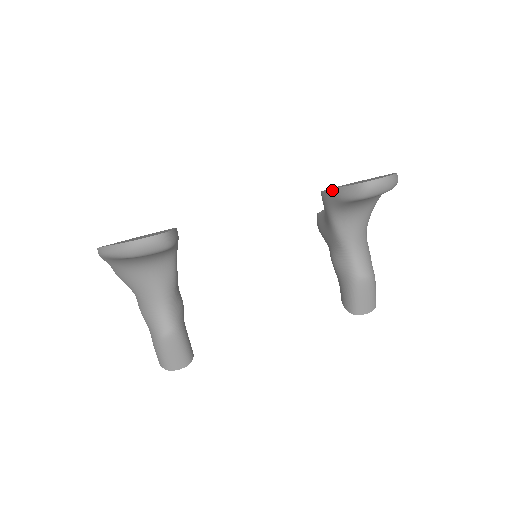
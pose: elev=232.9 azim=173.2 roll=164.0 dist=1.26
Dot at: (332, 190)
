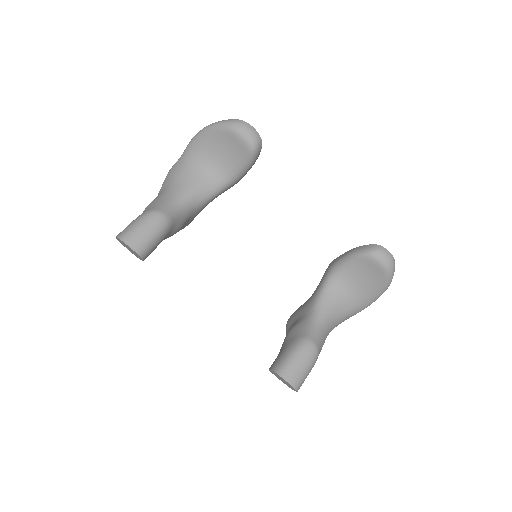
Dot at: (347, 252)
